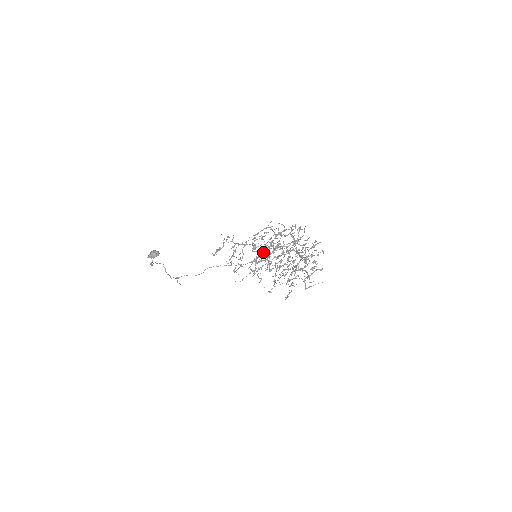
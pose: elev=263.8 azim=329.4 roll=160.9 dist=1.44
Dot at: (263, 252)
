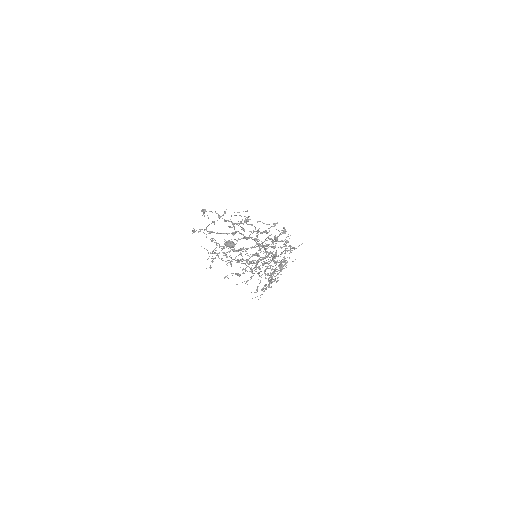
Dot at: occluded
